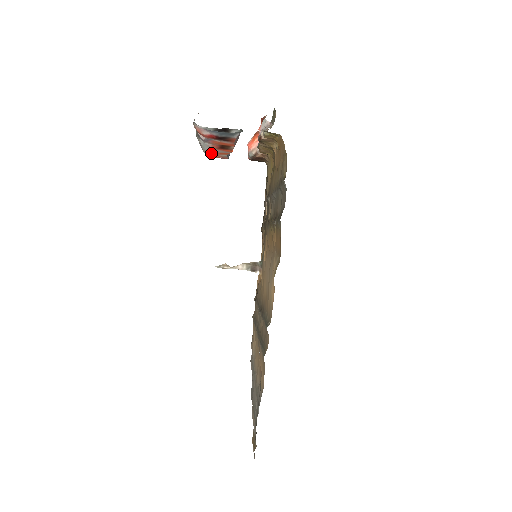
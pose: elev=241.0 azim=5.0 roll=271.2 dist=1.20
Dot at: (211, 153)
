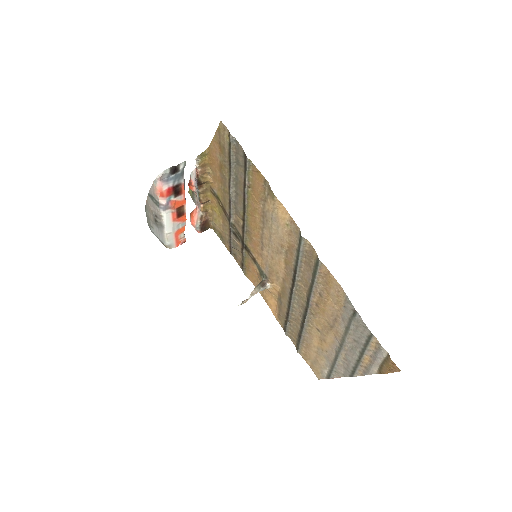
Dot at: (173, 237)
